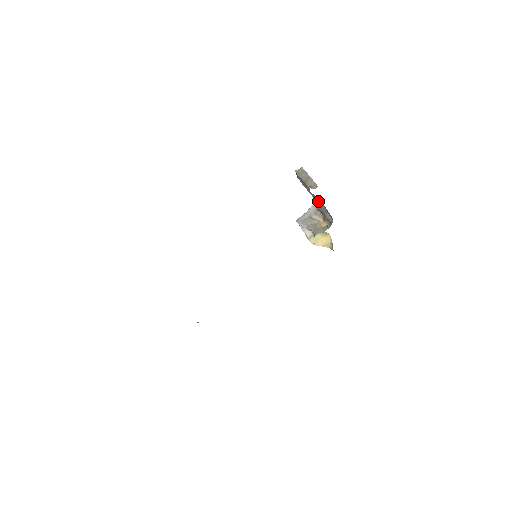
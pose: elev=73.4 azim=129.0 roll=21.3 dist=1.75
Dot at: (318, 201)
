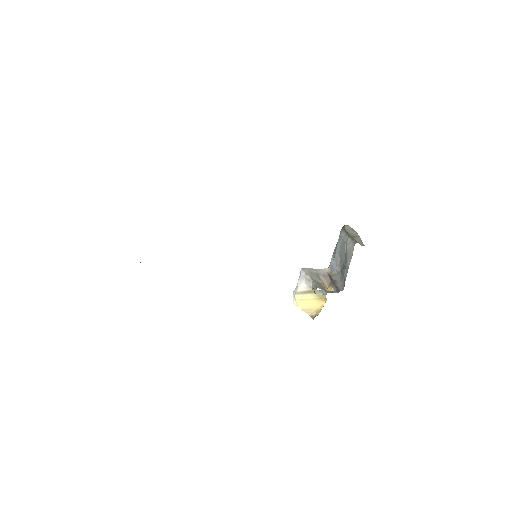
Dot at: (336, 267)
